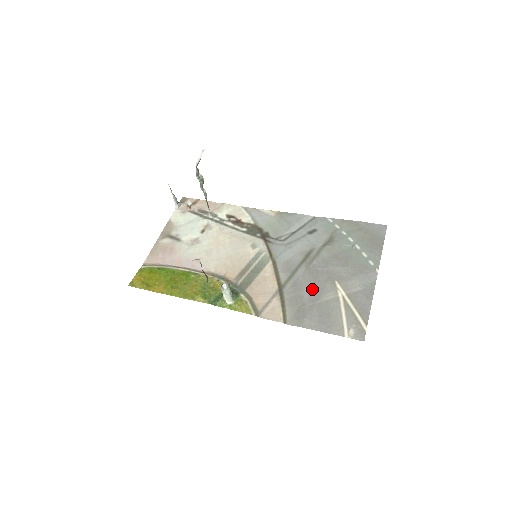
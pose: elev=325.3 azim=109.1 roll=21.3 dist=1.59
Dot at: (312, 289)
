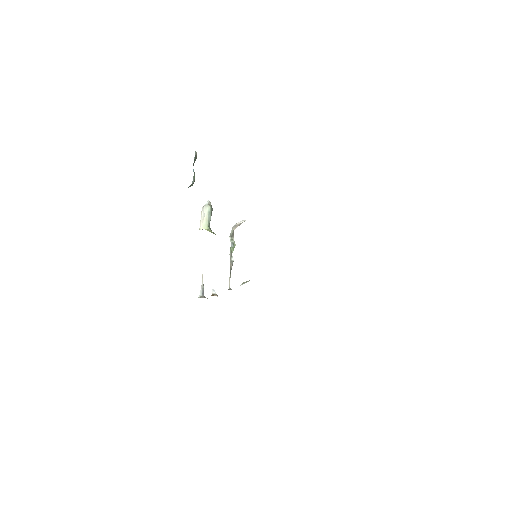
Dot at: occluded
